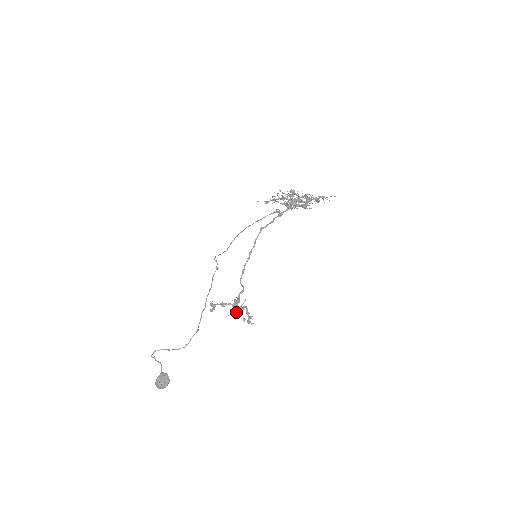
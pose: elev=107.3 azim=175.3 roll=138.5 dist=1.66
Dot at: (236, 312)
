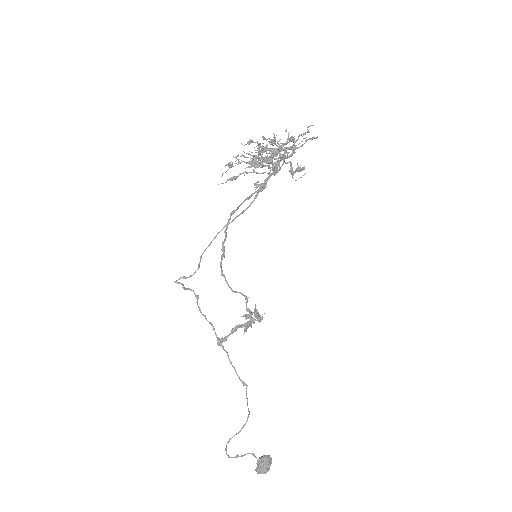
Dot at: occluded
